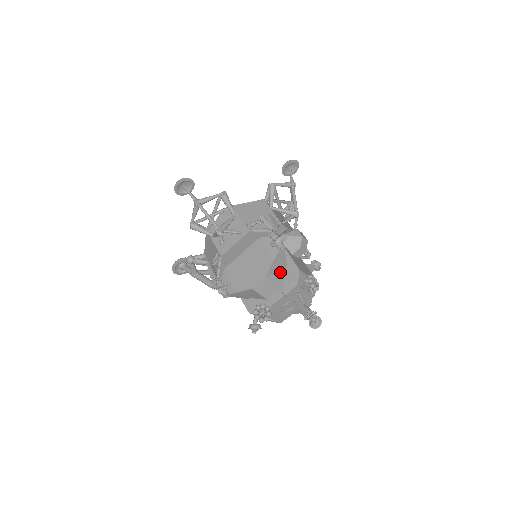
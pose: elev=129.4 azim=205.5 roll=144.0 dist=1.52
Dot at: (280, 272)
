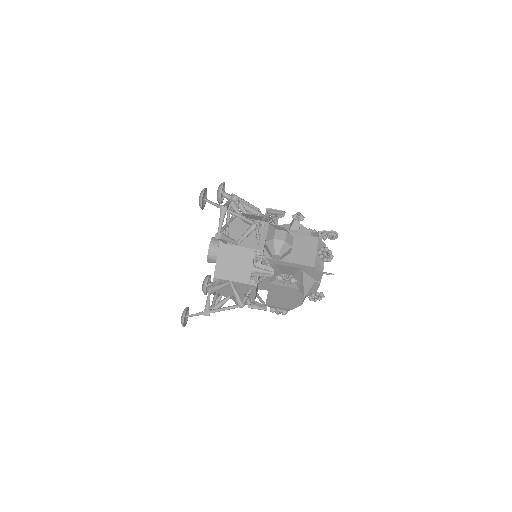
Dot at: (303, 278)
